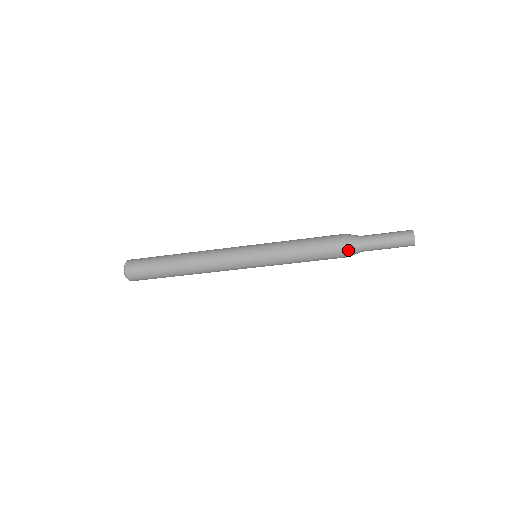
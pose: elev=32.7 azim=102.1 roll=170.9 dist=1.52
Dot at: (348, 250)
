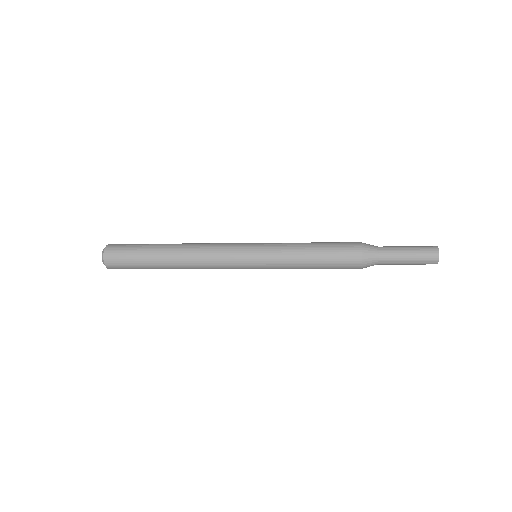
Dot at: (362, 259)
